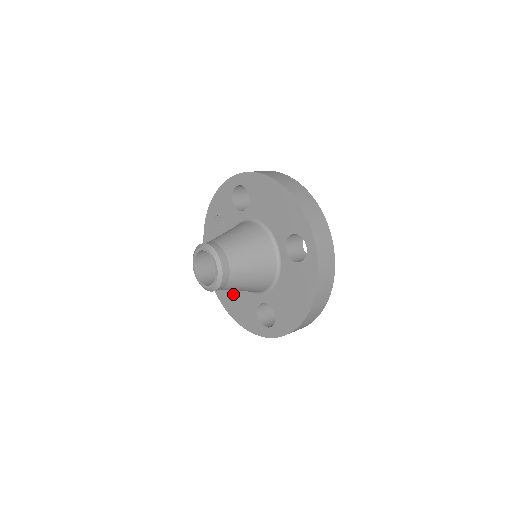
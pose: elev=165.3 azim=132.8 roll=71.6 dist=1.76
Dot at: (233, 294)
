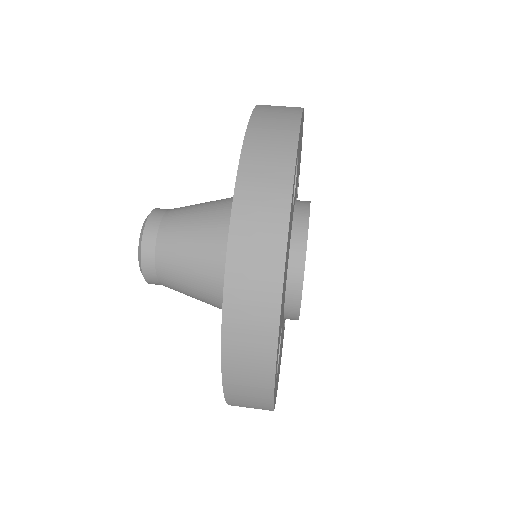
Dot at: occluded
